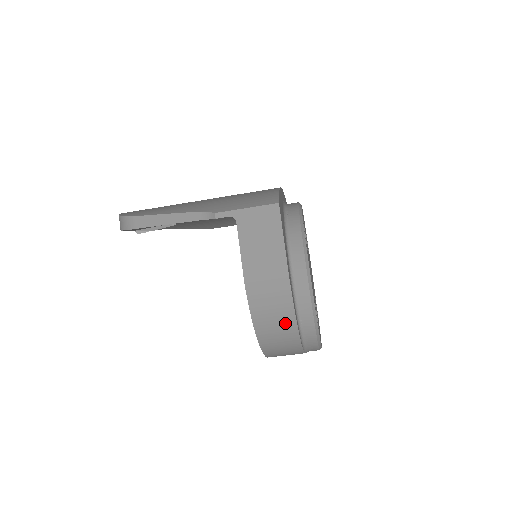
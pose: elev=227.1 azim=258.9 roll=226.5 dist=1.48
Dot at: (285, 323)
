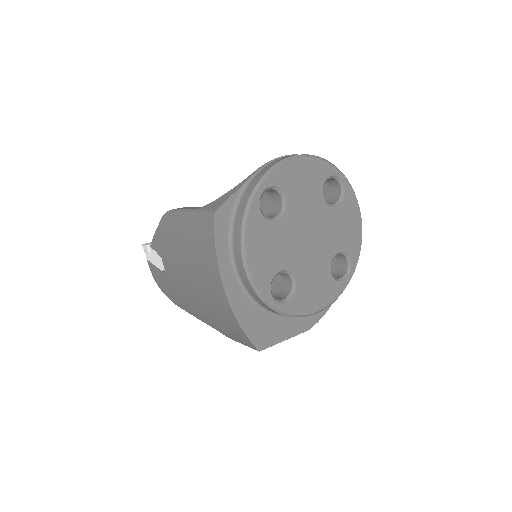
Dot at: occluded
